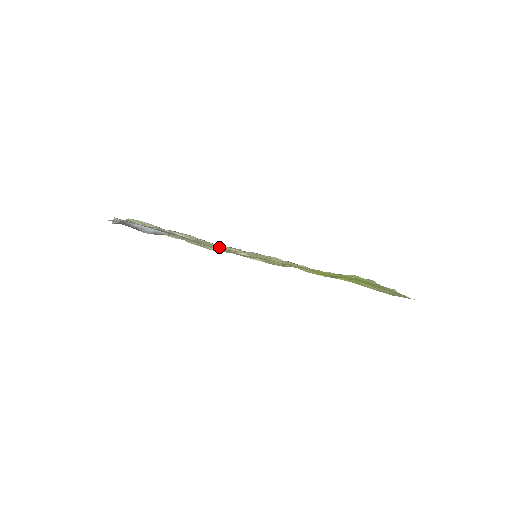
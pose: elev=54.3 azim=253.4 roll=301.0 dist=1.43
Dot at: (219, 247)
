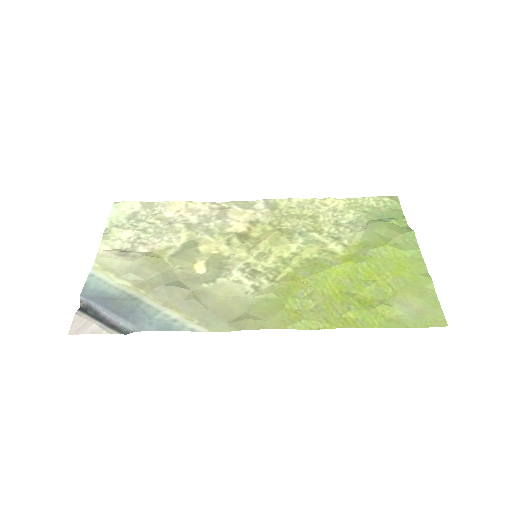
Dot at: (213, 248)
